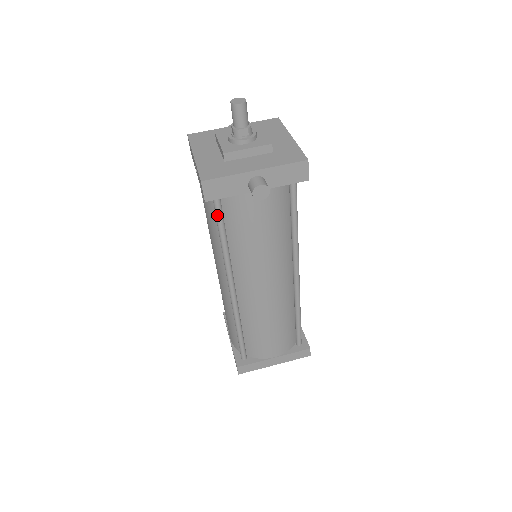
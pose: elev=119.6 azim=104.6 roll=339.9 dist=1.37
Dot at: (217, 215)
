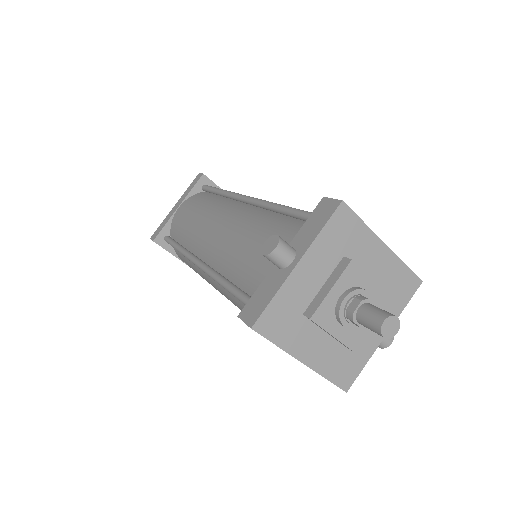
Dot at: occluded
